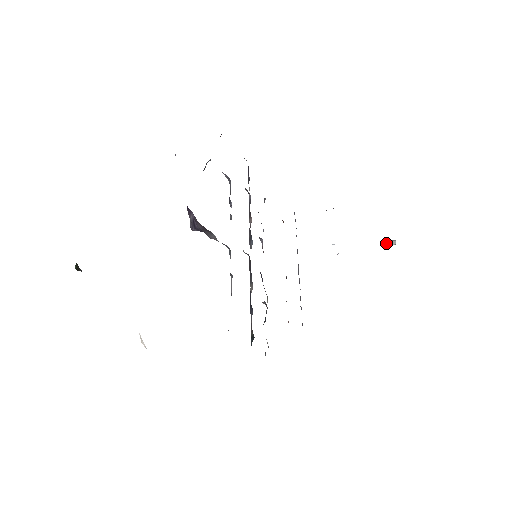
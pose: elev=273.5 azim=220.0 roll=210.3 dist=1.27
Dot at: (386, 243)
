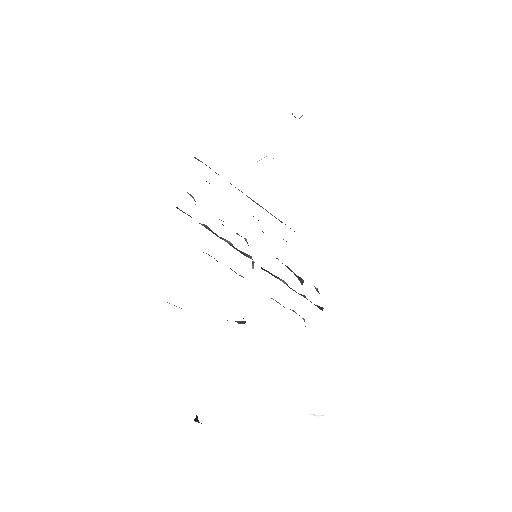
Dot at: occluded
